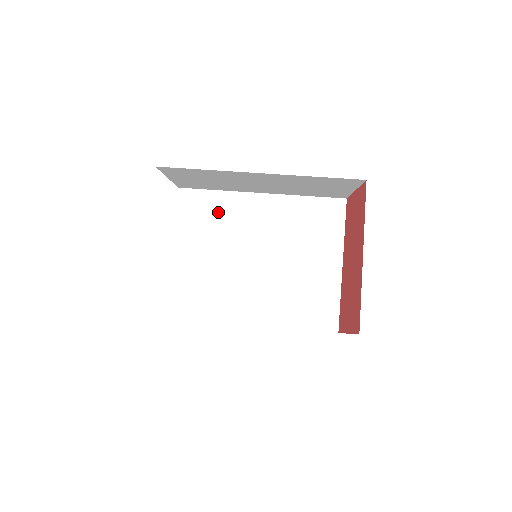
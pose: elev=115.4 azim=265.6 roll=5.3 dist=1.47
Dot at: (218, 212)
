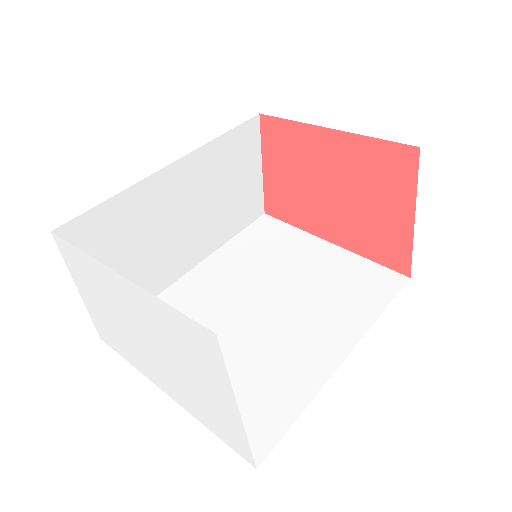
Dot at: occluded
